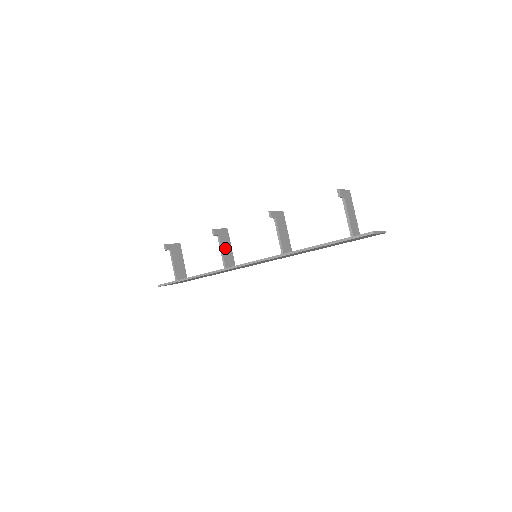
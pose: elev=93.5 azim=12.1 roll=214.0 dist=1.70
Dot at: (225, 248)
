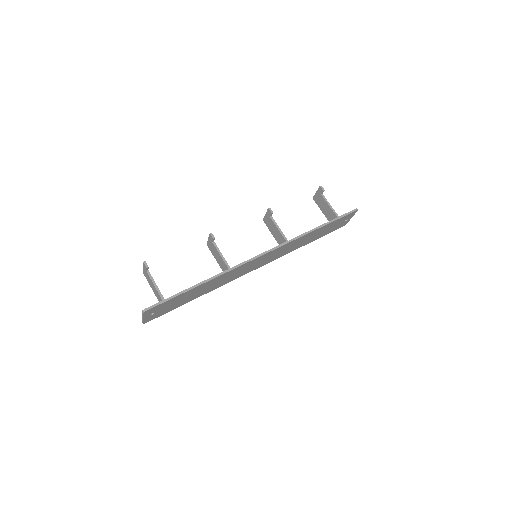
Dot at: occluded
